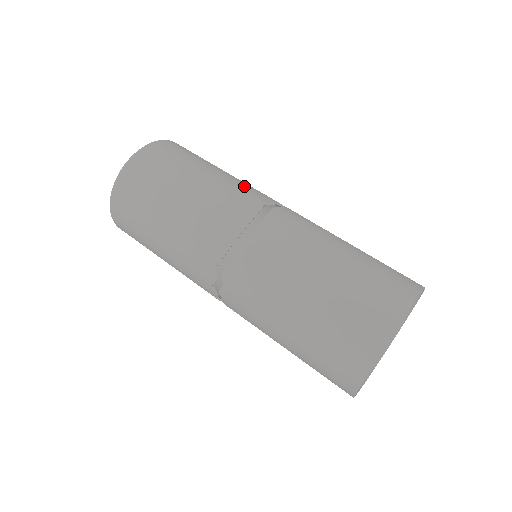
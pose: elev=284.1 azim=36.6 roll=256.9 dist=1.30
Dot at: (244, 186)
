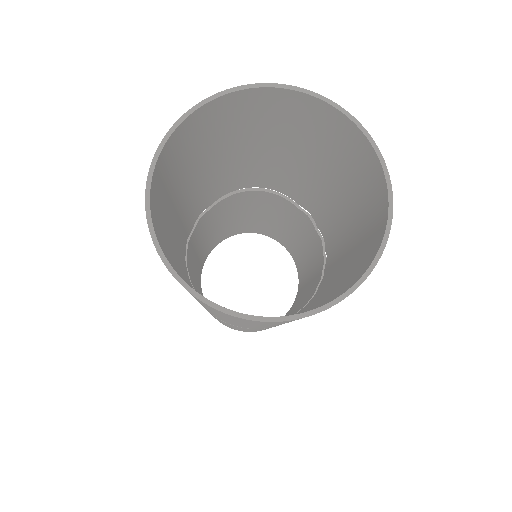
Dot at: occluded
